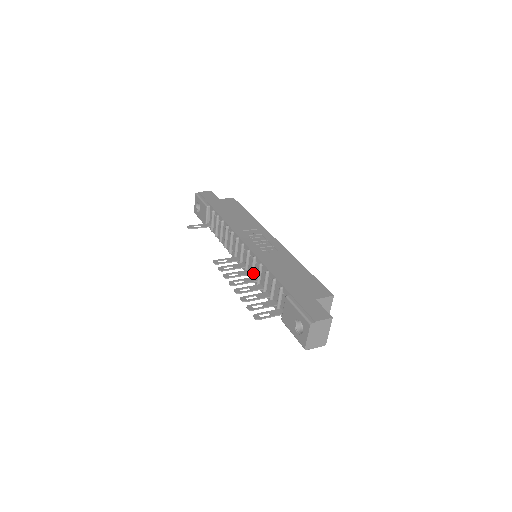
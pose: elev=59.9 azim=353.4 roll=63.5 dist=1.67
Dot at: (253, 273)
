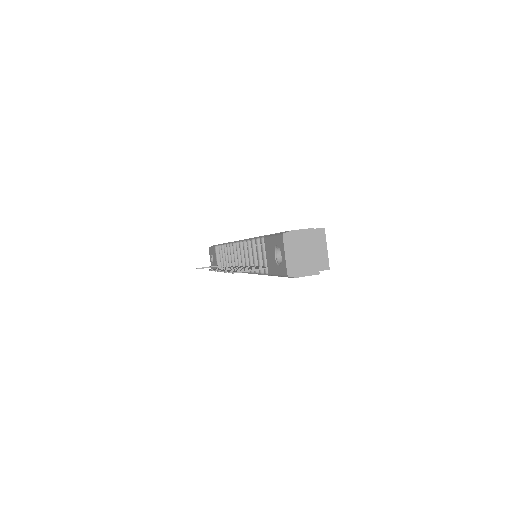
Dot at: (247, 262)
